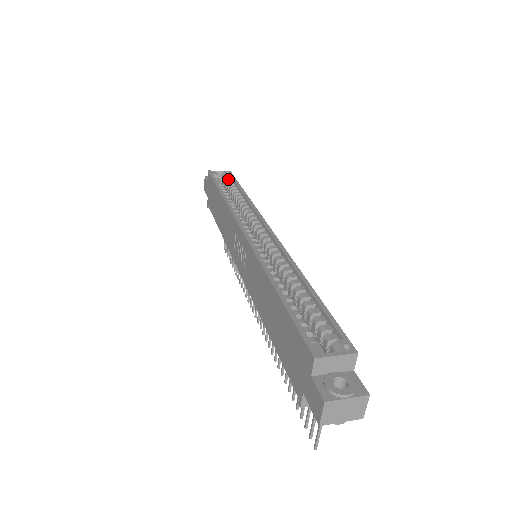
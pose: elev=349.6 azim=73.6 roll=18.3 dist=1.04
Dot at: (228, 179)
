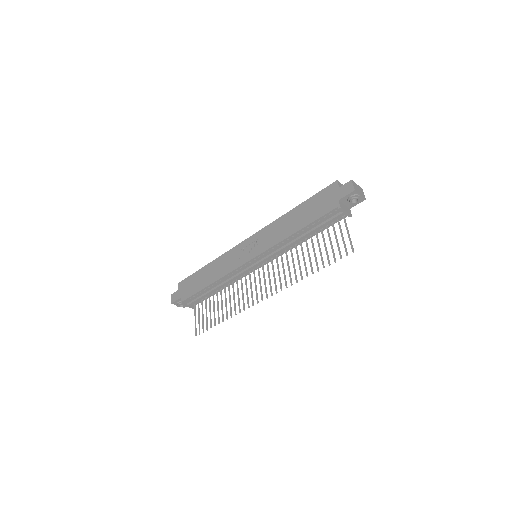
Dot at: occluded
